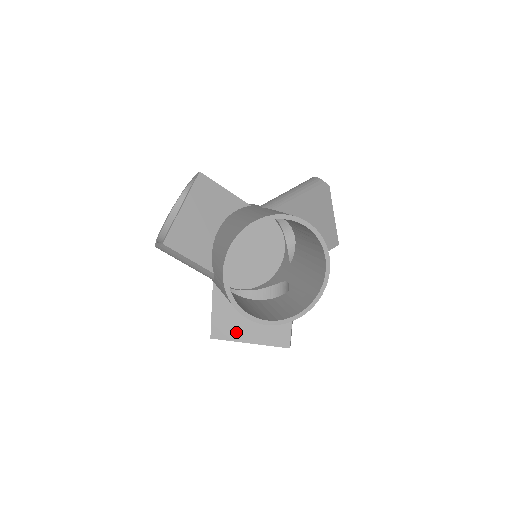
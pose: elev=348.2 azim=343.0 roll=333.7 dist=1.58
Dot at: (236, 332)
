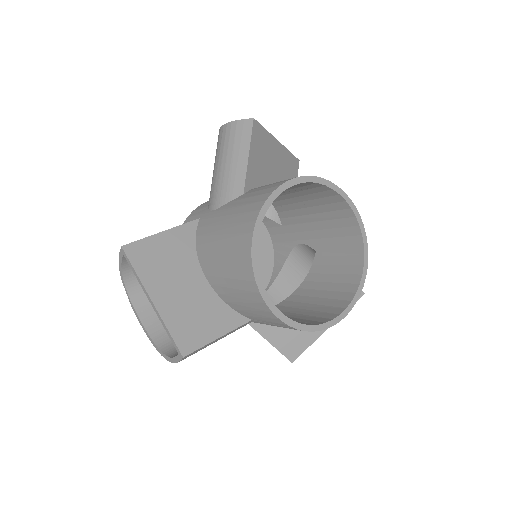
Dot at: (308, 334)
